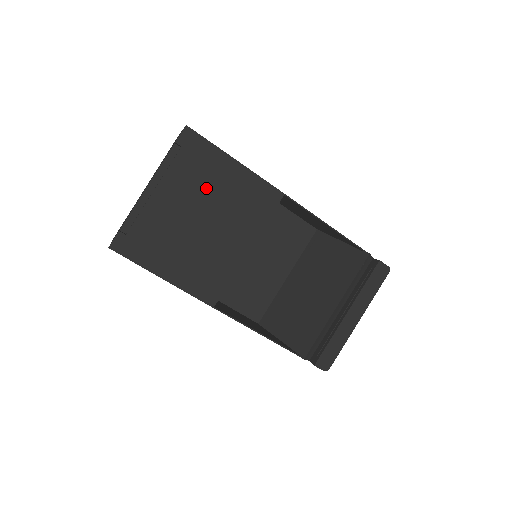
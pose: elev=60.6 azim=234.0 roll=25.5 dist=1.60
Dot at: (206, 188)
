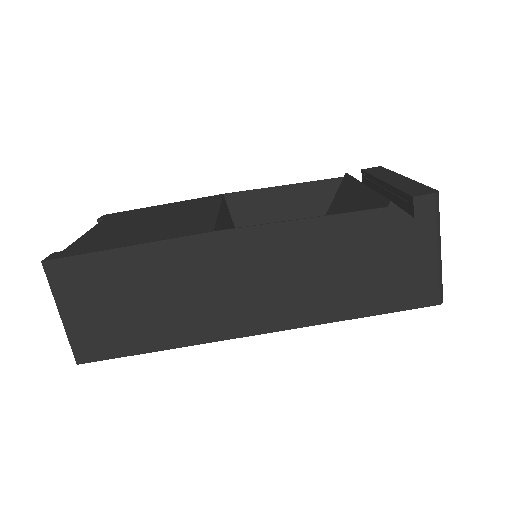
Dot at: (142, 216)
